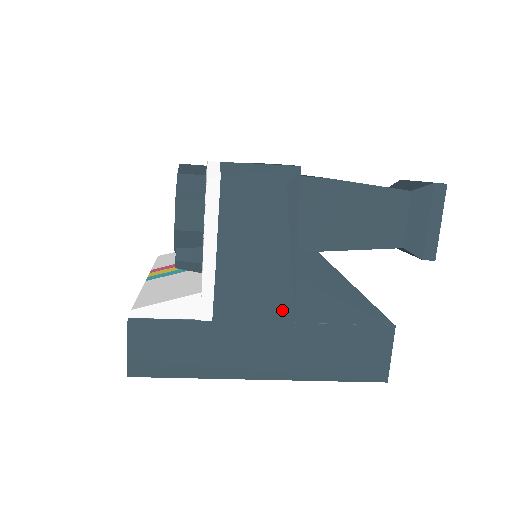
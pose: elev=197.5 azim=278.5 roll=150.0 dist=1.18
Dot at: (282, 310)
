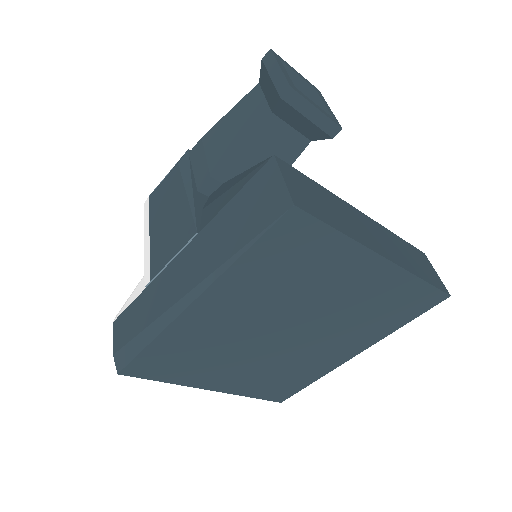
Dot at: (188, 232)
